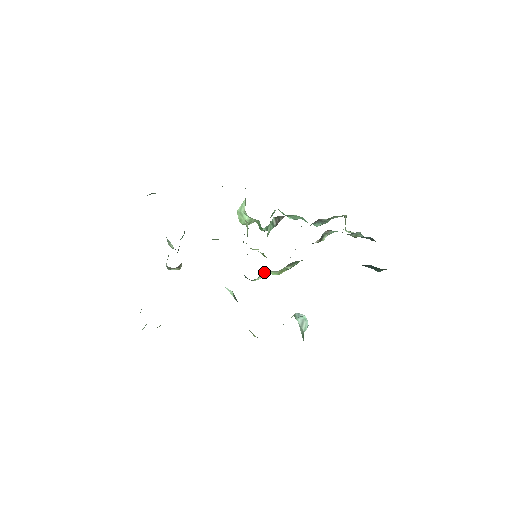
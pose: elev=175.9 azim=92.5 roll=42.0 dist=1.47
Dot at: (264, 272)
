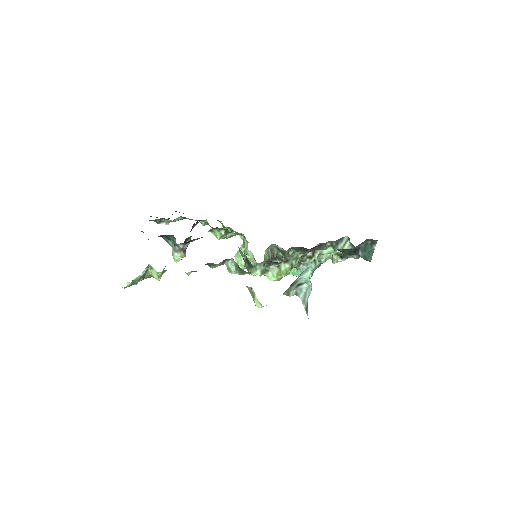
Dot at: (264, 267)
